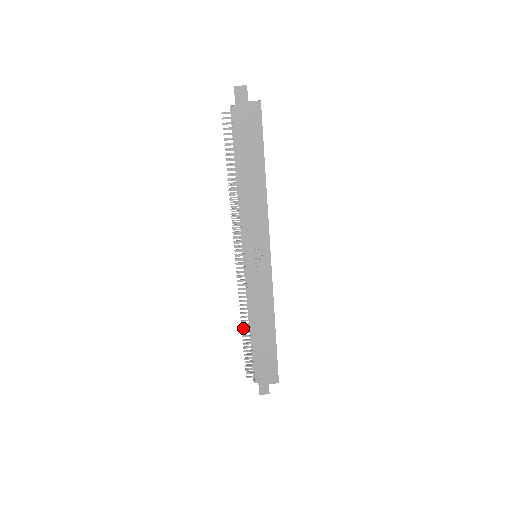
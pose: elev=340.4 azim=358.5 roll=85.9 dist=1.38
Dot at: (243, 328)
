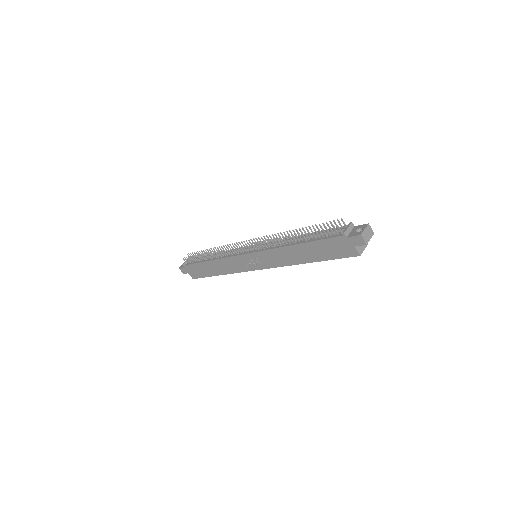
Dot at: occluded
